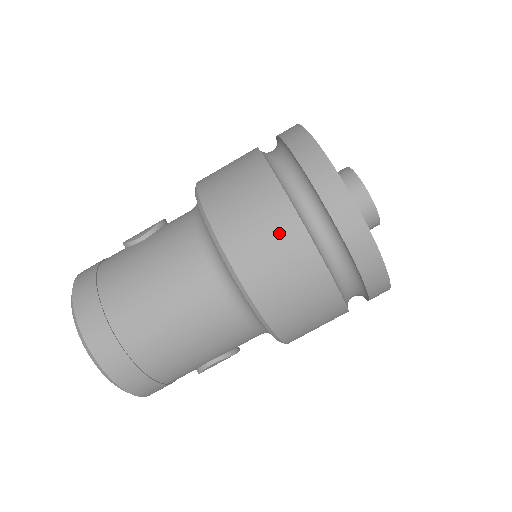
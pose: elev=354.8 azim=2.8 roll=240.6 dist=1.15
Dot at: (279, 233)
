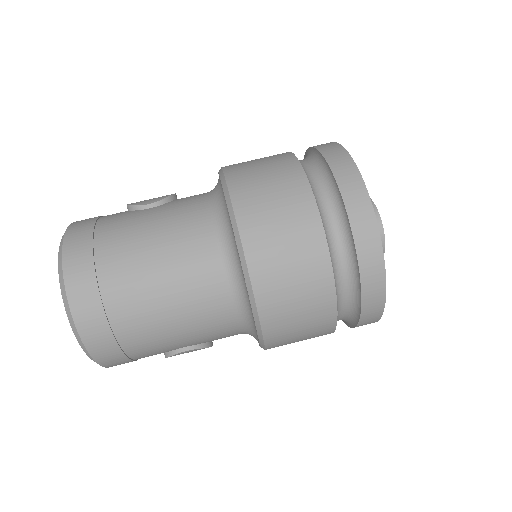
Dot at: (300, 238)
